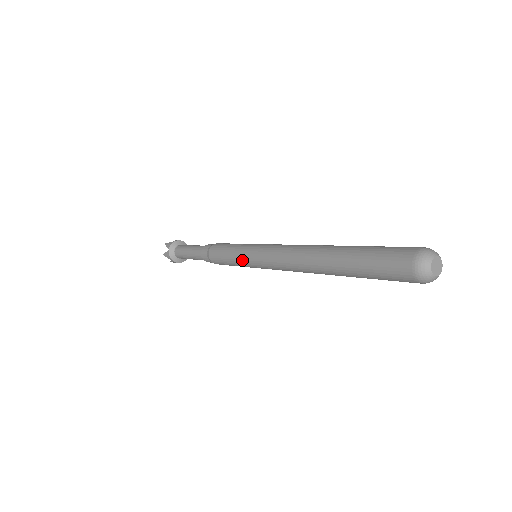
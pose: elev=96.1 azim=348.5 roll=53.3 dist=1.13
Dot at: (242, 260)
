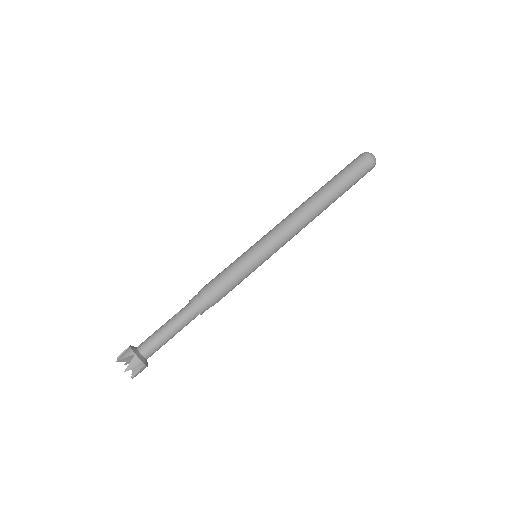
Dot at: (254, 261)
